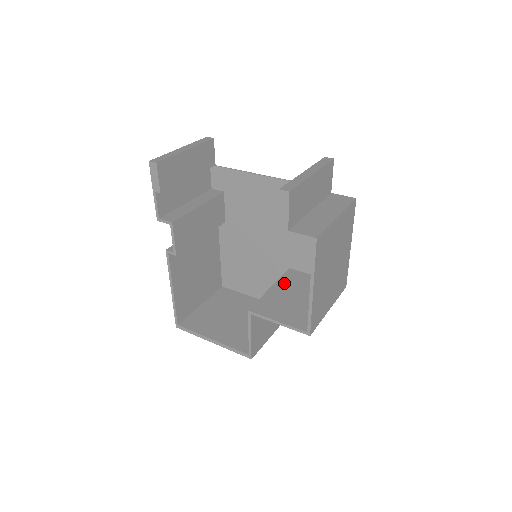
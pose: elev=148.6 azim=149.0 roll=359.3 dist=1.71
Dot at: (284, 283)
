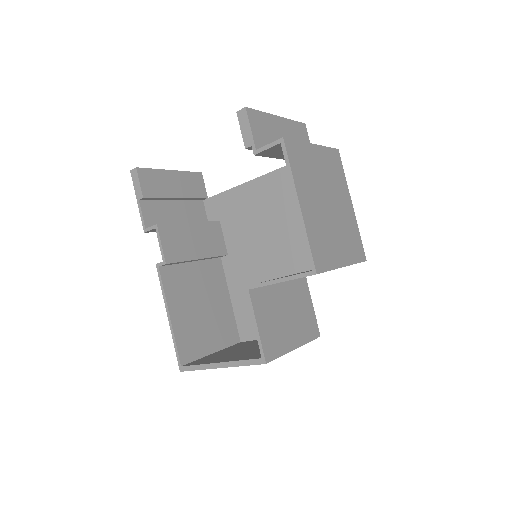
Dot at: occluded
